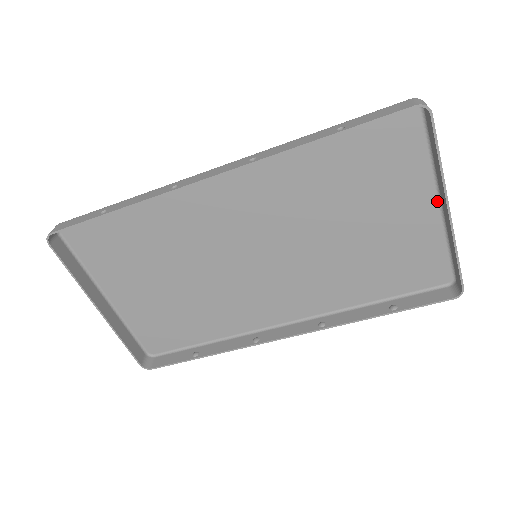
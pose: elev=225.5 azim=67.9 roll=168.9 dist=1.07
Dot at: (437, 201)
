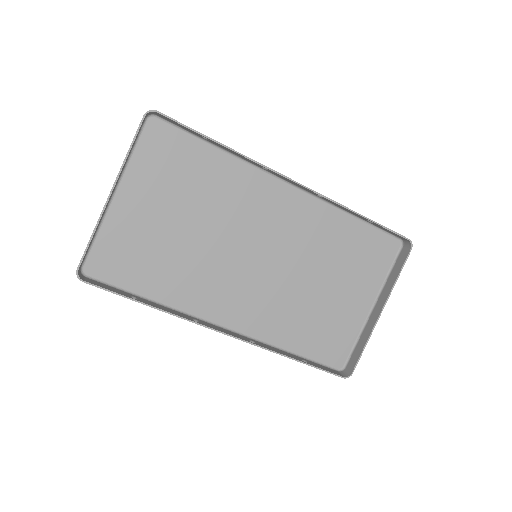
Dot at: (371, 305)
